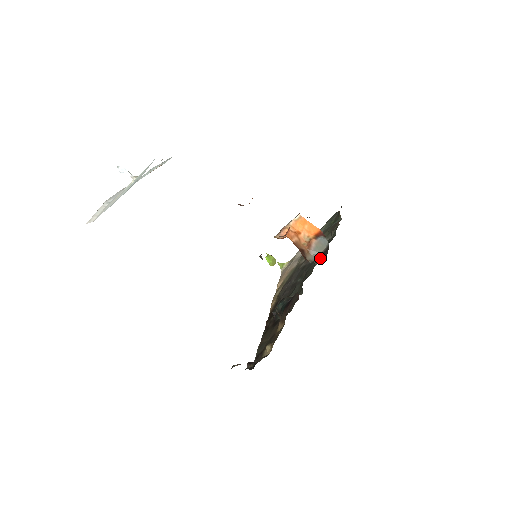
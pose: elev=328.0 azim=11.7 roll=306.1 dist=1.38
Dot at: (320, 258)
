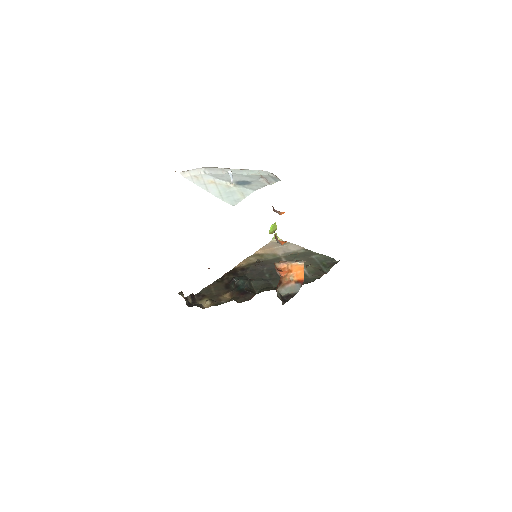
Dot at: (284, 295)
